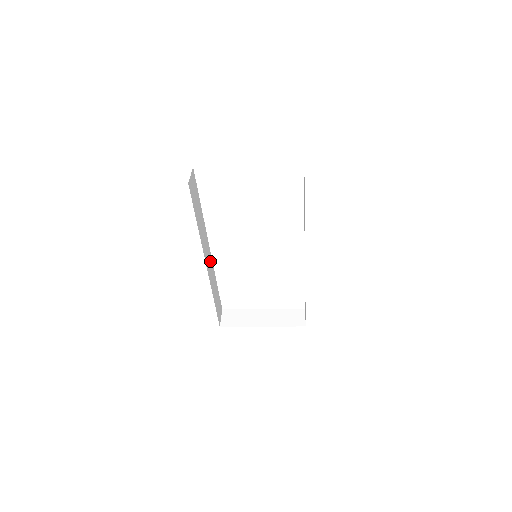
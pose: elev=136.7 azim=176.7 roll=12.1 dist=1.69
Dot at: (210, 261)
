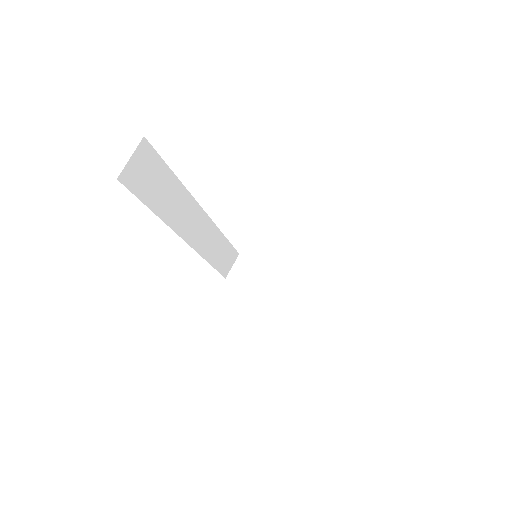
Dot at: (205, 226)
